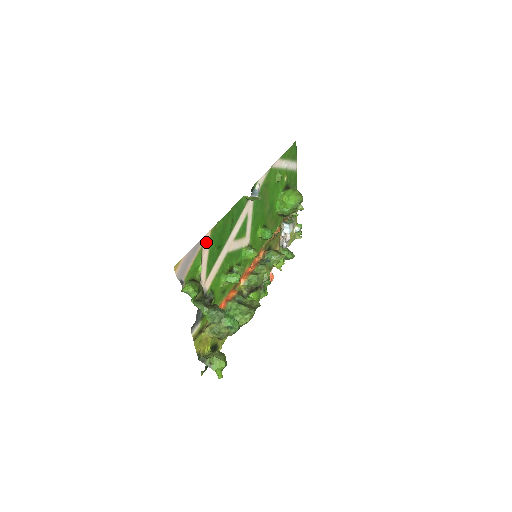
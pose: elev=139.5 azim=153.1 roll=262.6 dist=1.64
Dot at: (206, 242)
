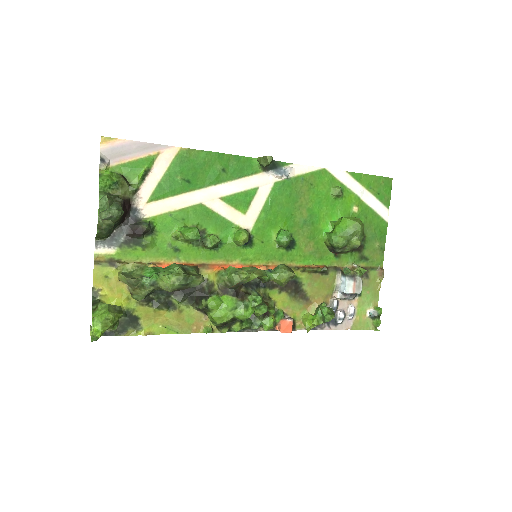
Dot at: (167, 156)
